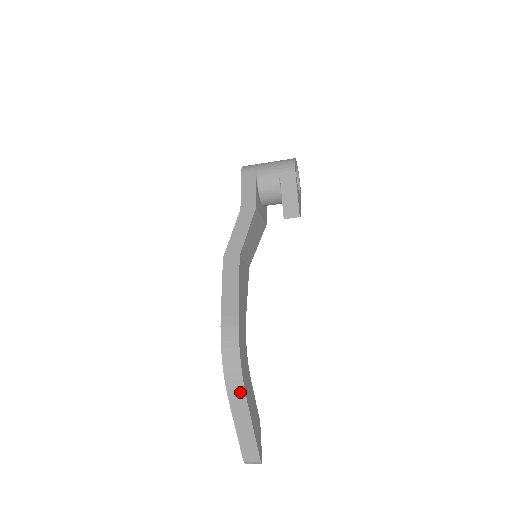
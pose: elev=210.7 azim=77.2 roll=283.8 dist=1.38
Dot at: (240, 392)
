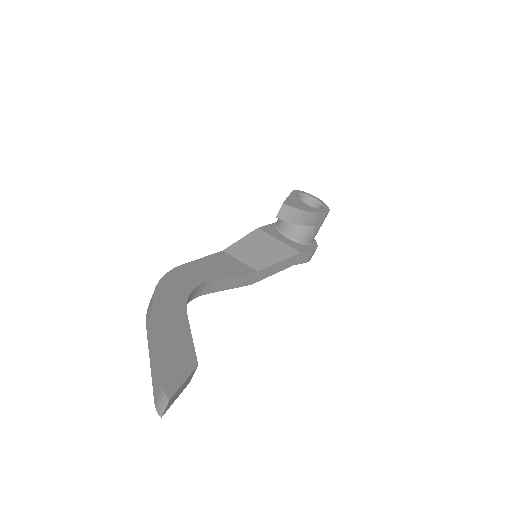
Dot at: (151, 309)
